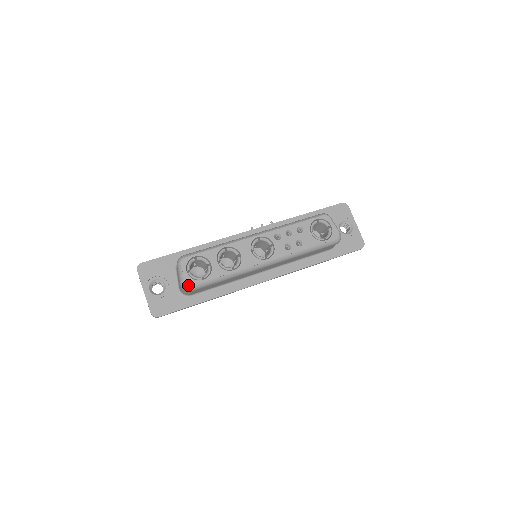
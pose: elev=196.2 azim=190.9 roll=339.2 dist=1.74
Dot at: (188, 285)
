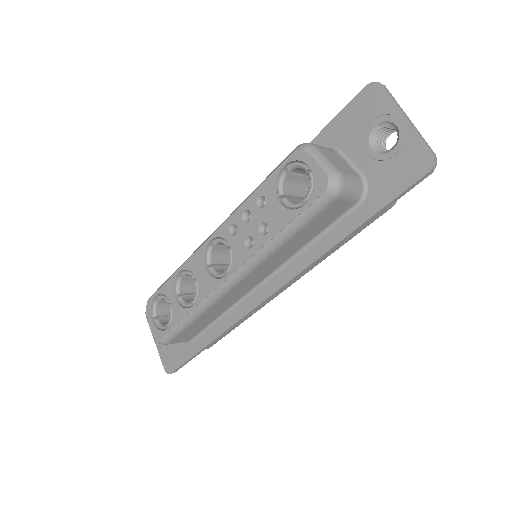
Dot at: (156, 339)
